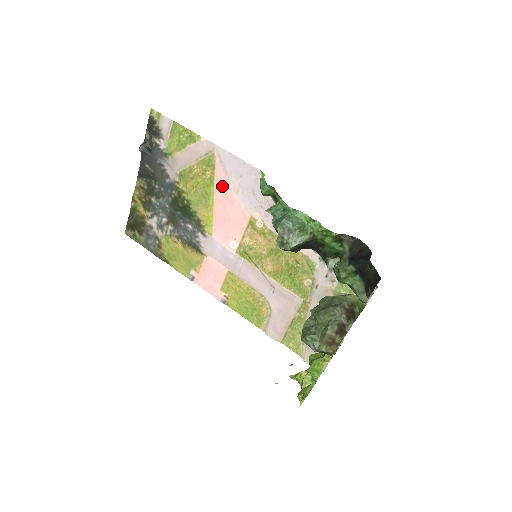
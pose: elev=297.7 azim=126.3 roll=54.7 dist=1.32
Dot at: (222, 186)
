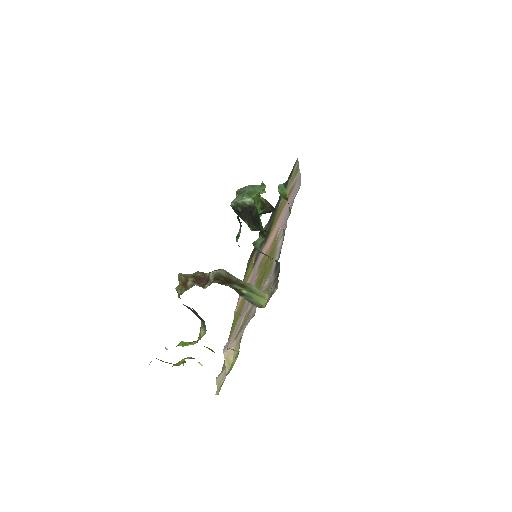
Dot at: occluded
